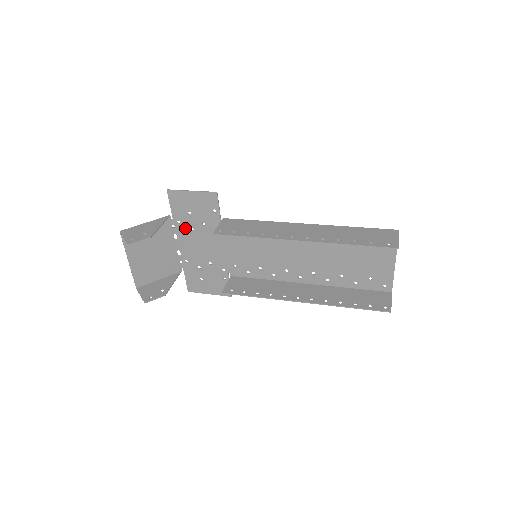
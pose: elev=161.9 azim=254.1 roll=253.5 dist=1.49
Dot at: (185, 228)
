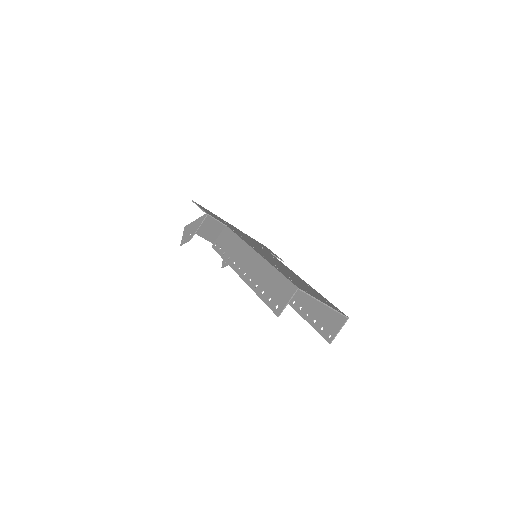
Dot at: occluded
